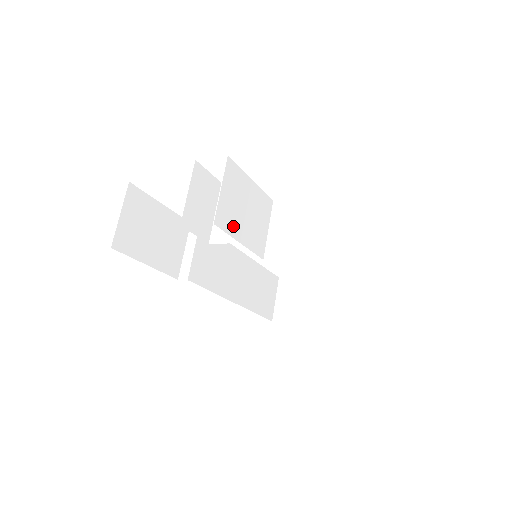
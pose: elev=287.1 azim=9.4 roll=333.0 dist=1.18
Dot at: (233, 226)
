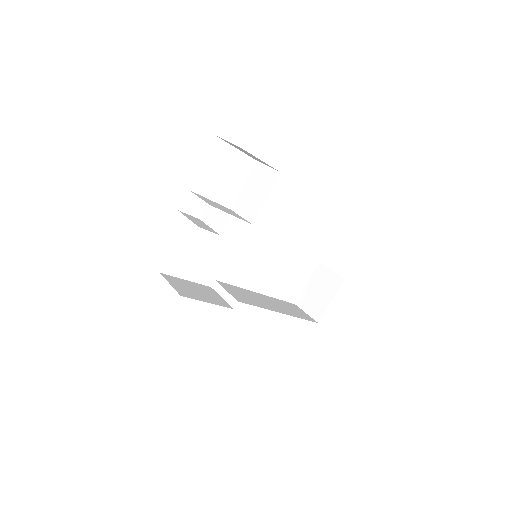
Dot at: (220, 209)
